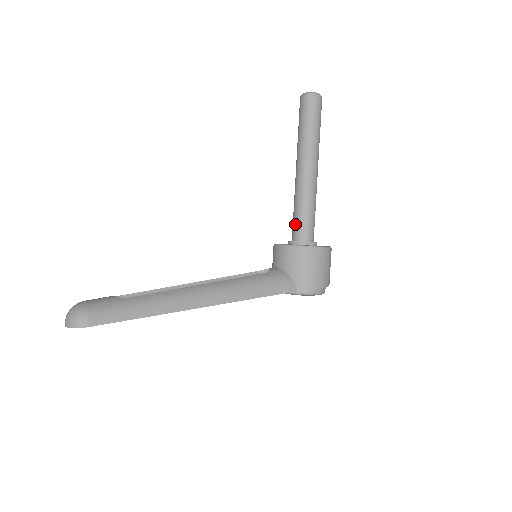
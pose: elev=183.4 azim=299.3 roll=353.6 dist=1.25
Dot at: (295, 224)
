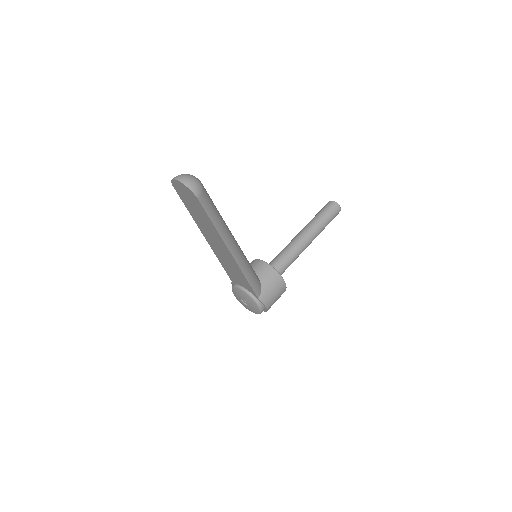
Dot at: (279, 260)
